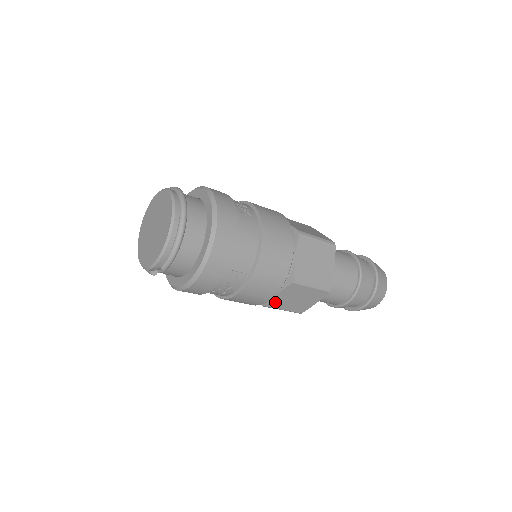
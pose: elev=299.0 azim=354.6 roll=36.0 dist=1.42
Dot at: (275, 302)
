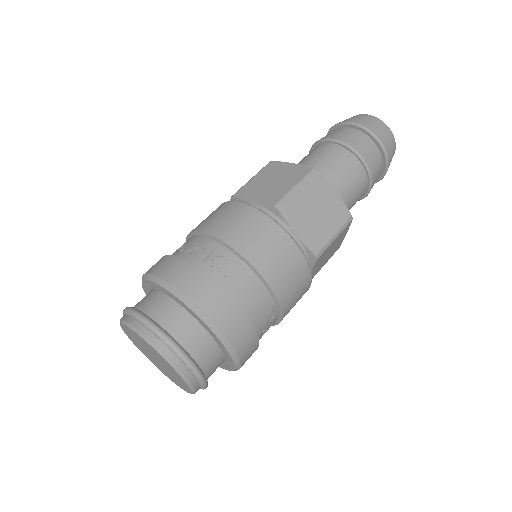
Dot at: (312, 275)
